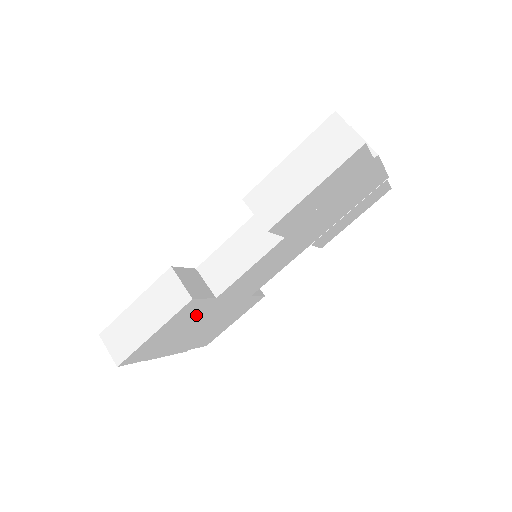
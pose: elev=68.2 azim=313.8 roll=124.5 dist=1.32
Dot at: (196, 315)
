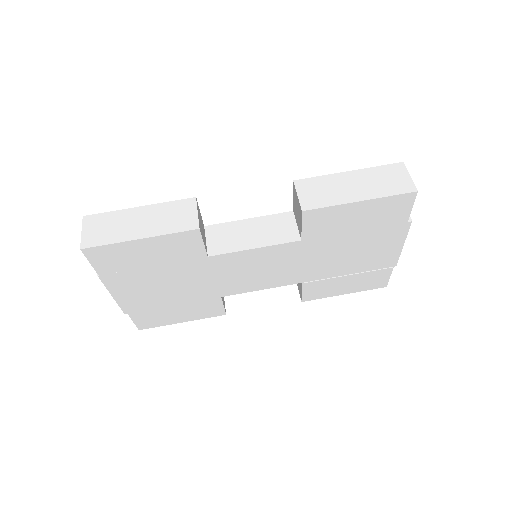
Dot at: (179, 261)
